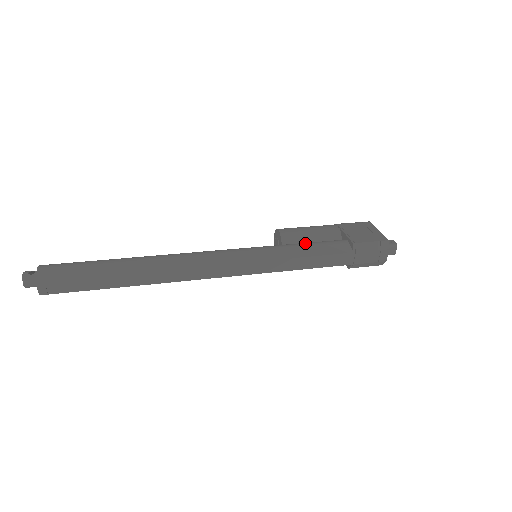
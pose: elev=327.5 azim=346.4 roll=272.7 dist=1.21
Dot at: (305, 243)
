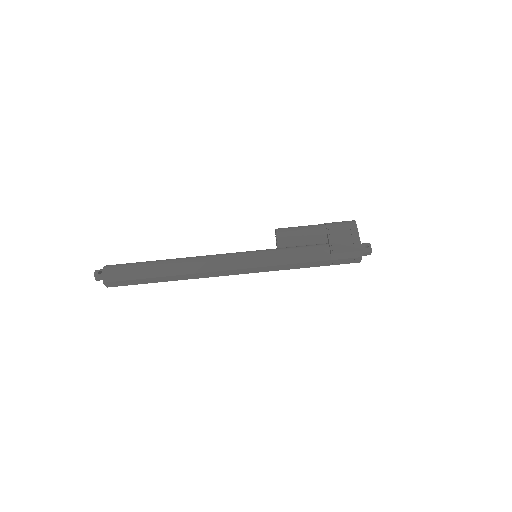
Dot at: (294, 249)
